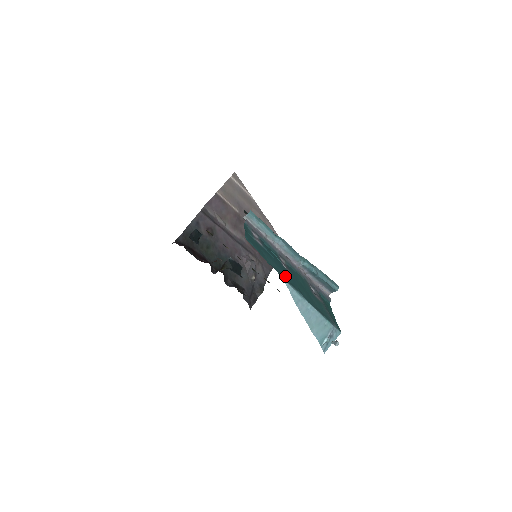
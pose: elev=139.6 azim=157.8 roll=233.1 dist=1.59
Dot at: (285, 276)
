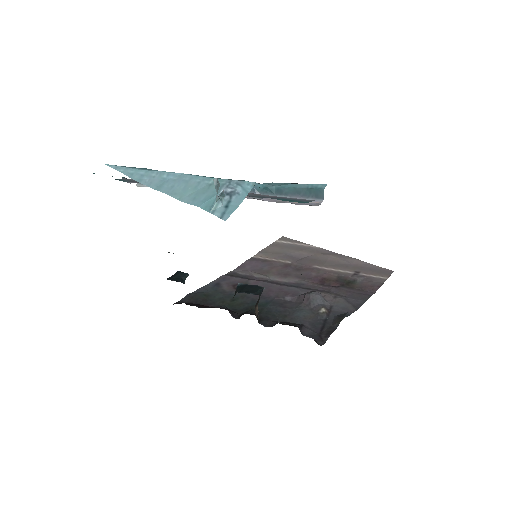
Dot at: occluded
